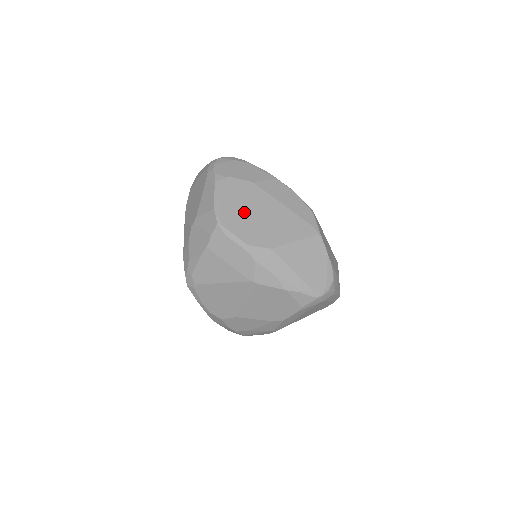
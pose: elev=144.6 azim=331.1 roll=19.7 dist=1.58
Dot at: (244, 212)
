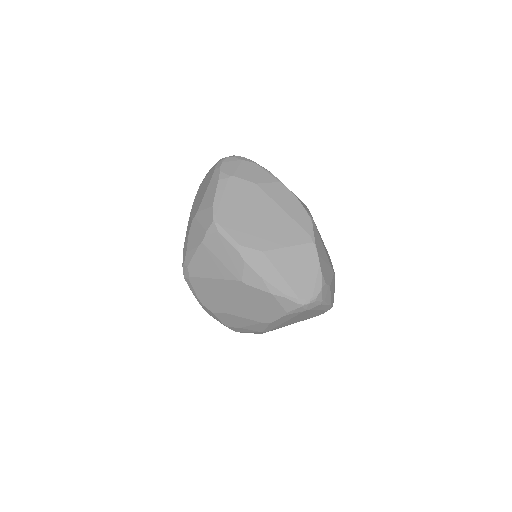
Dot at: (242, 212)
